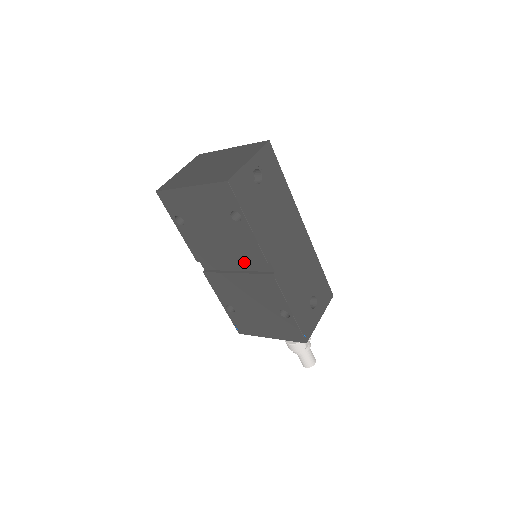
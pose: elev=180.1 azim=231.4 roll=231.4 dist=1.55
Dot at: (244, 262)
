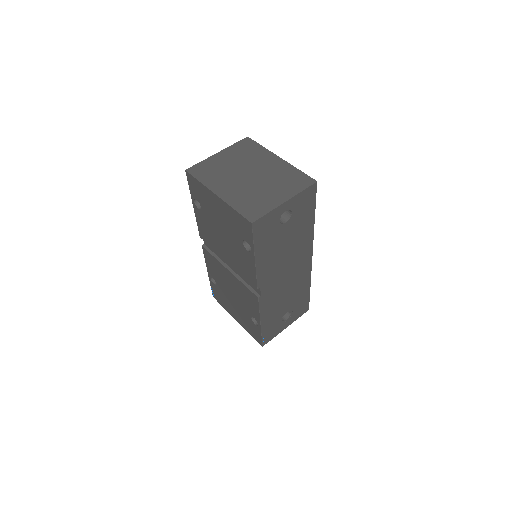
Dot at: (239, 272)
